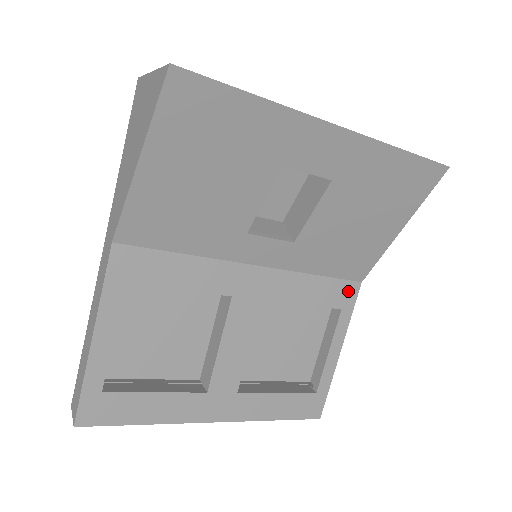
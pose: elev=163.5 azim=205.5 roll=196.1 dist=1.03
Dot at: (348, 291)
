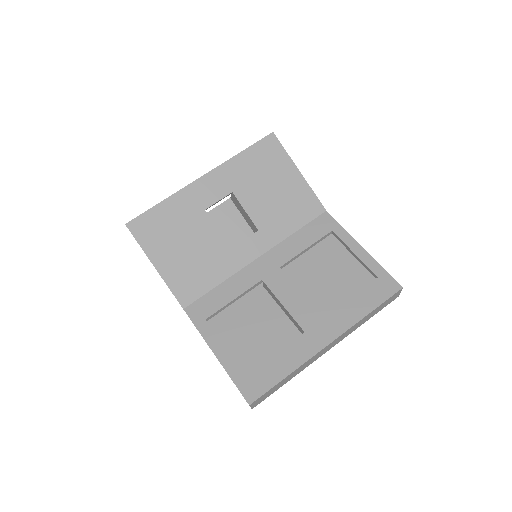
Dot at: (324, 221)
